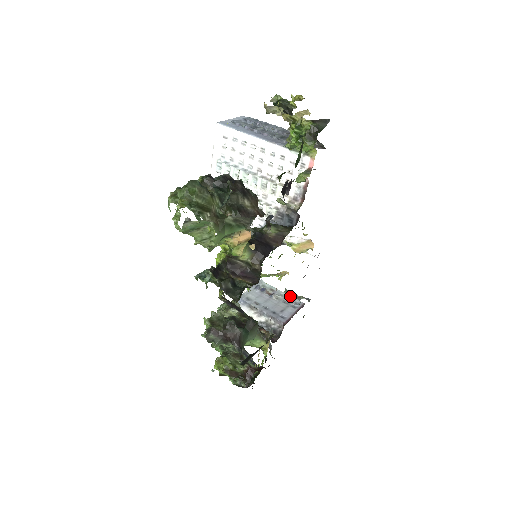
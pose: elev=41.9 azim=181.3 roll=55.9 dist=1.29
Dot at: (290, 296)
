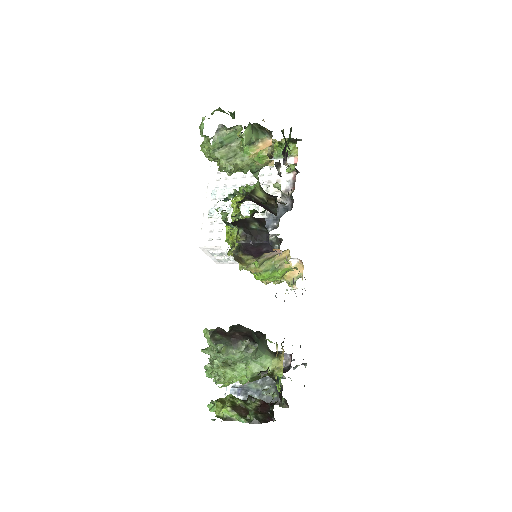
Dot at: occluded
